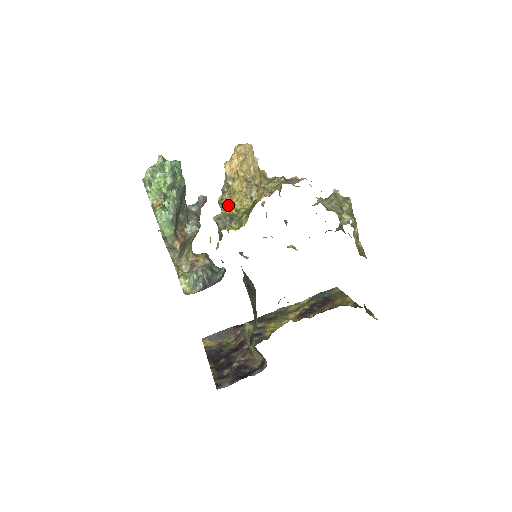
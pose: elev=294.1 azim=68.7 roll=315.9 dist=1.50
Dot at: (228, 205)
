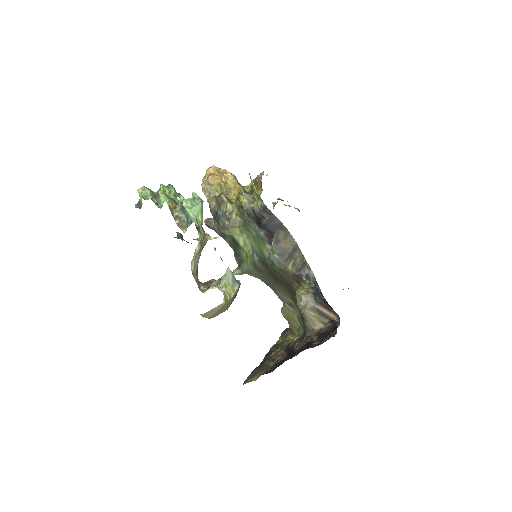
Dot at: (229, 200)
